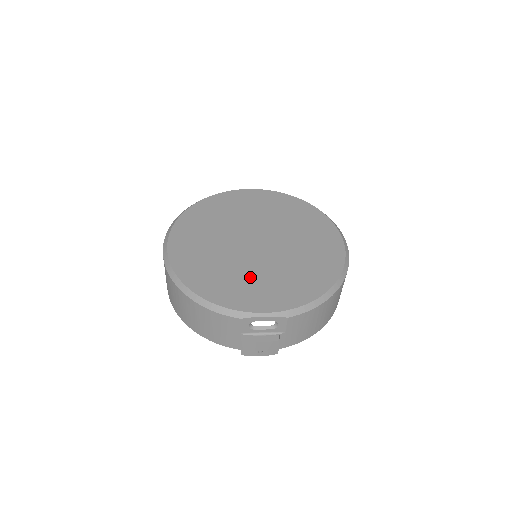
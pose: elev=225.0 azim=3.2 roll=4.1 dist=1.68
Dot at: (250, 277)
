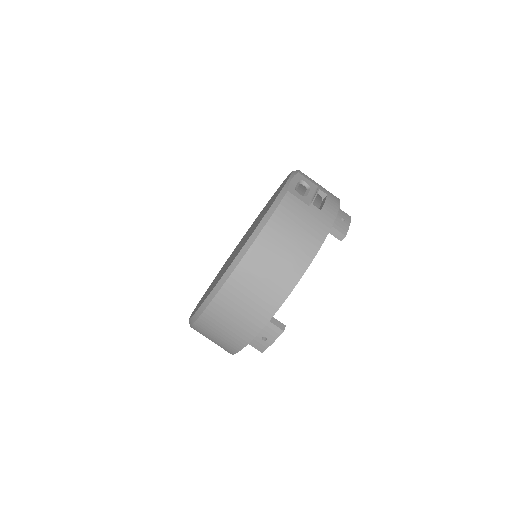
Dot at: occluded
